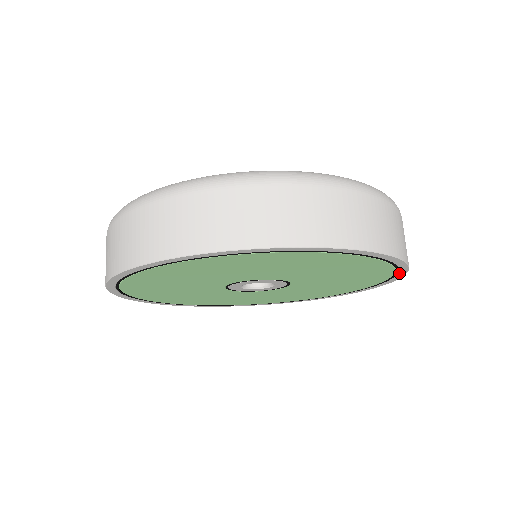
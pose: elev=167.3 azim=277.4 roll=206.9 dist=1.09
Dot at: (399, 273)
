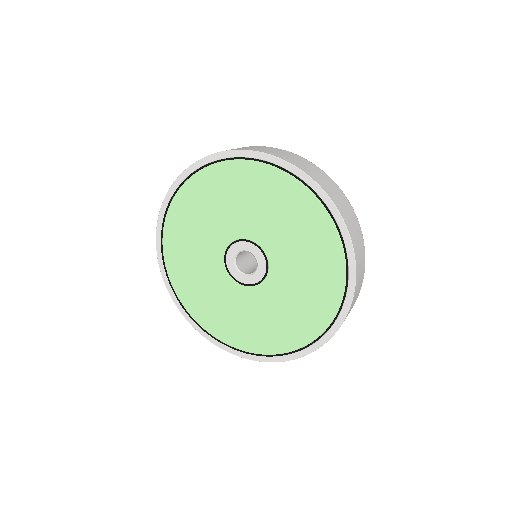
Dot at: (327, 205)
